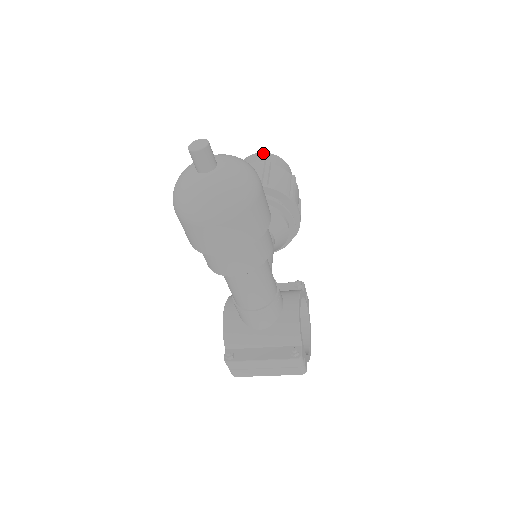
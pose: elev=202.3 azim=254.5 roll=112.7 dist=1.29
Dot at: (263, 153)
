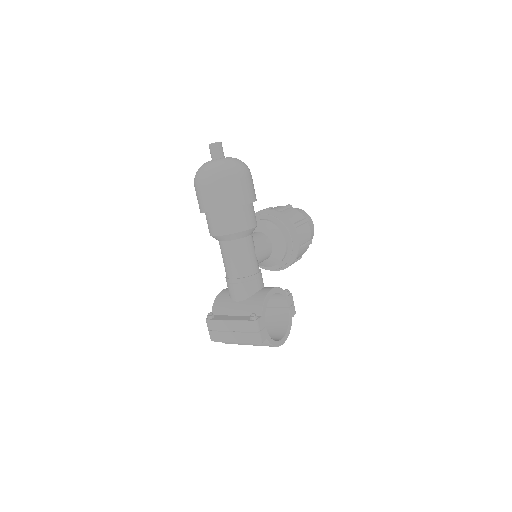
Dot at: occluded
